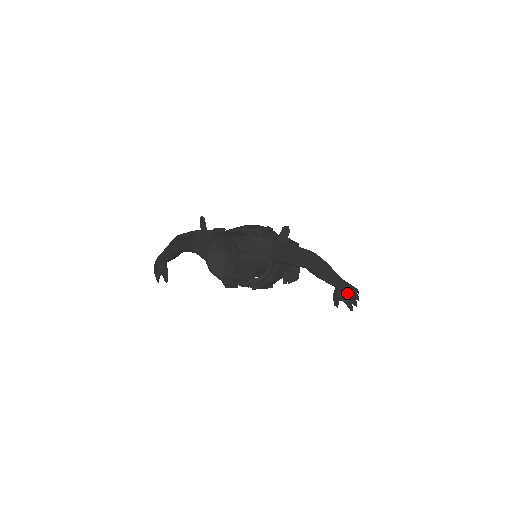
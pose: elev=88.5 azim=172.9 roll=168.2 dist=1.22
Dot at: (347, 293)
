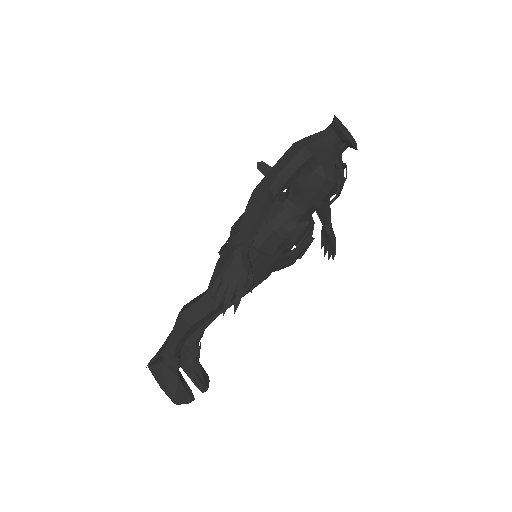
Dot at: occluded
